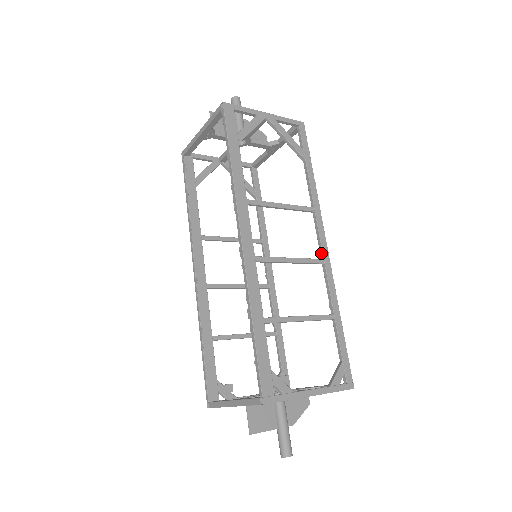
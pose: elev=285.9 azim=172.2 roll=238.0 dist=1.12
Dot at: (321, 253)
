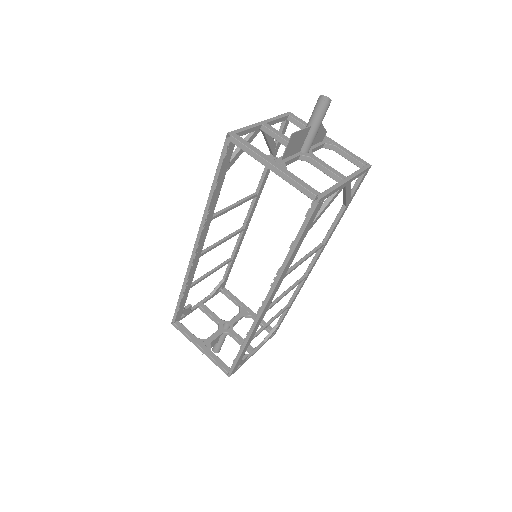
Dot at: (307, 272)
